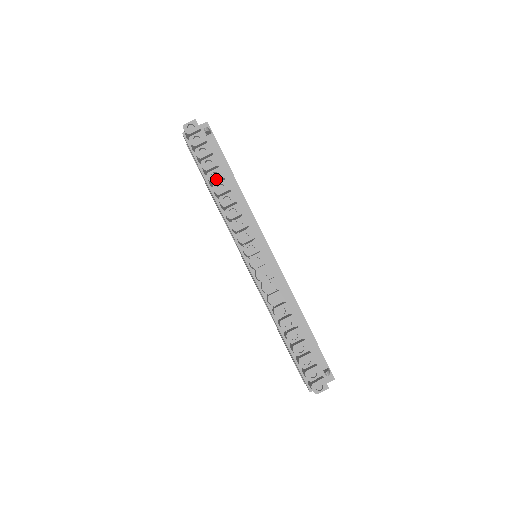
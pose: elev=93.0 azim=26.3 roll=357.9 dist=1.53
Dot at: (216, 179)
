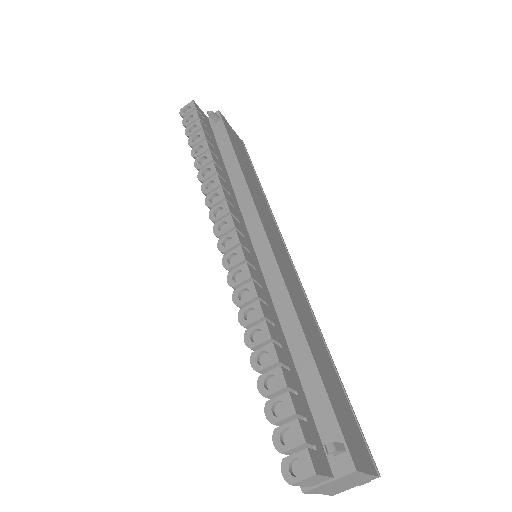
Dot at: (200, 153)
